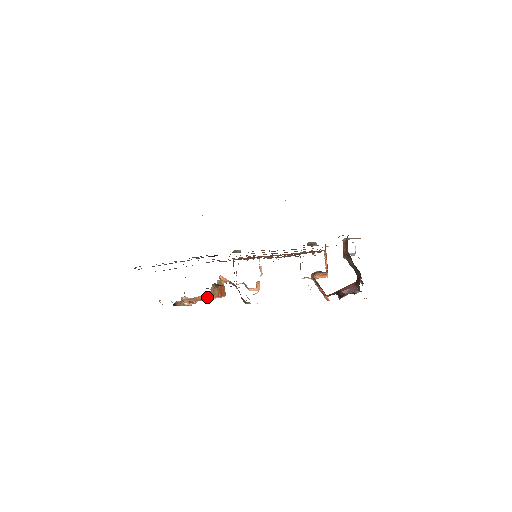
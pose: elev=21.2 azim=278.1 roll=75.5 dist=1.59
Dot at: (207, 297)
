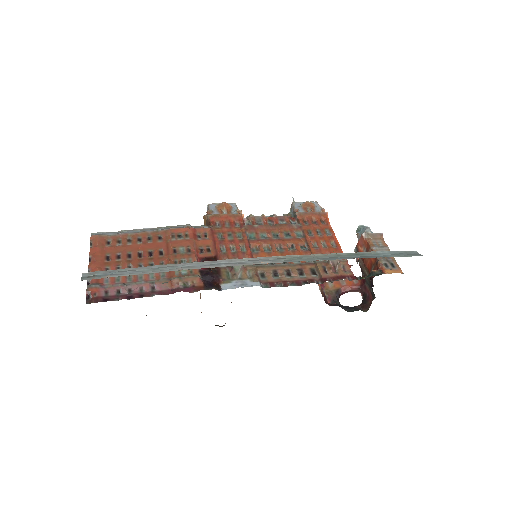
Dot at: occluded
